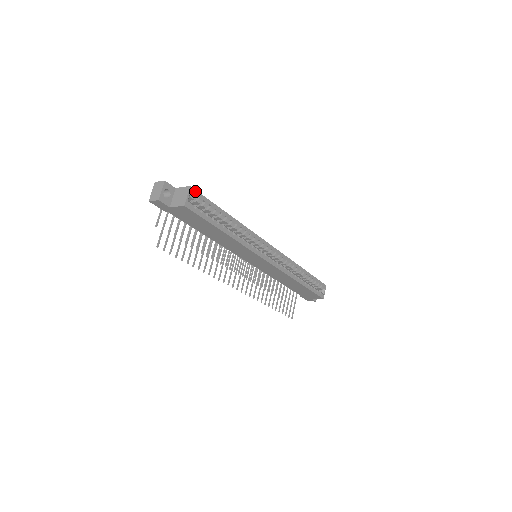
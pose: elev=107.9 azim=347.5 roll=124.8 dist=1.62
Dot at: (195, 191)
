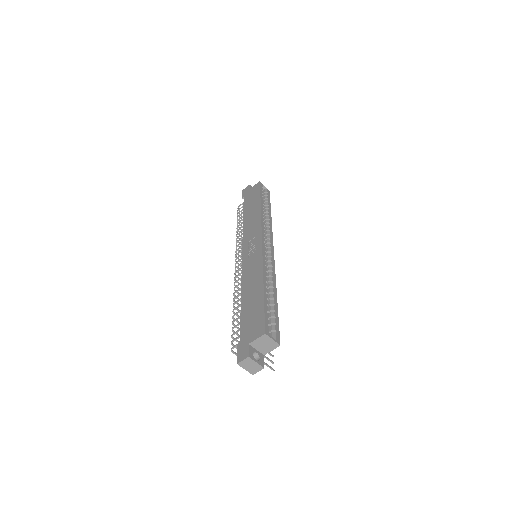
Dot at: (266, 328)
